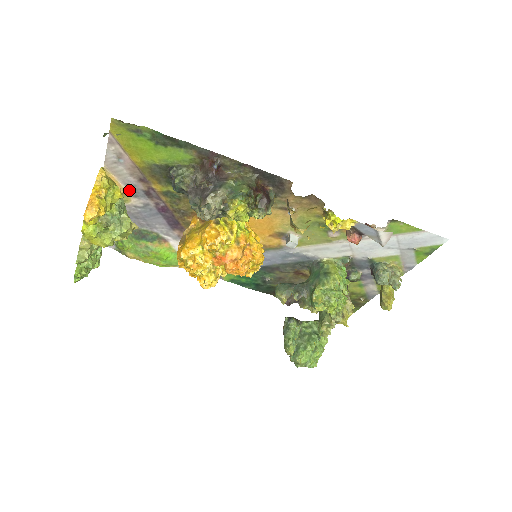
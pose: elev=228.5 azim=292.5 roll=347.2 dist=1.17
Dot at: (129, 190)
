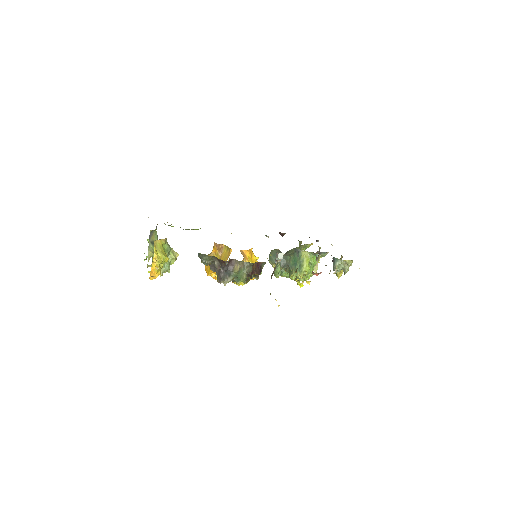
Dot at: occluded
